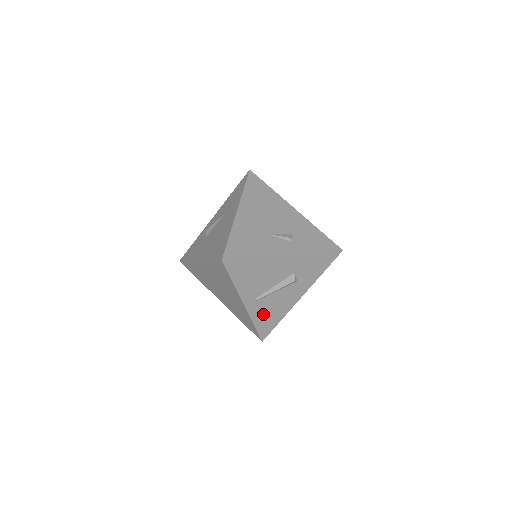
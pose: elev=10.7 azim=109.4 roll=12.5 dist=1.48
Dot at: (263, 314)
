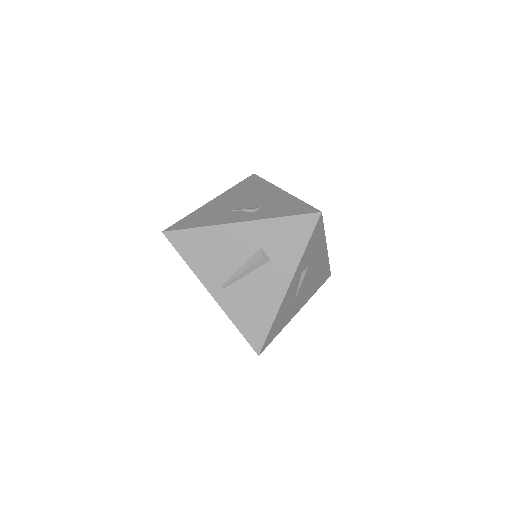
Dot at: (242, 310)
